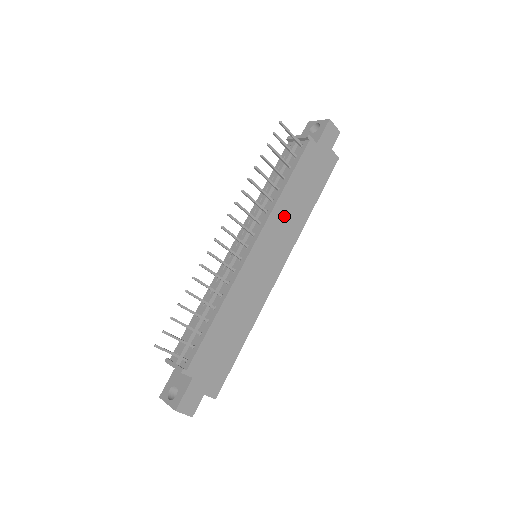
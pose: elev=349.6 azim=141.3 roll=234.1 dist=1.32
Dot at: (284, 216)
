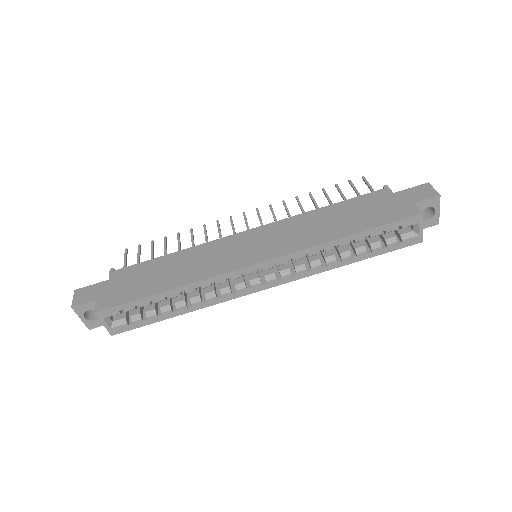
Dot at: (303, 226)
